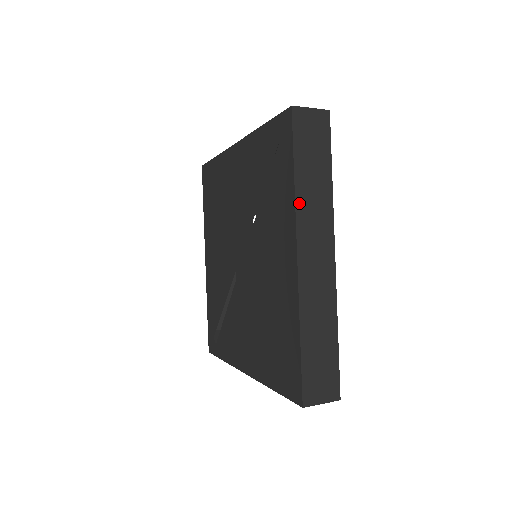
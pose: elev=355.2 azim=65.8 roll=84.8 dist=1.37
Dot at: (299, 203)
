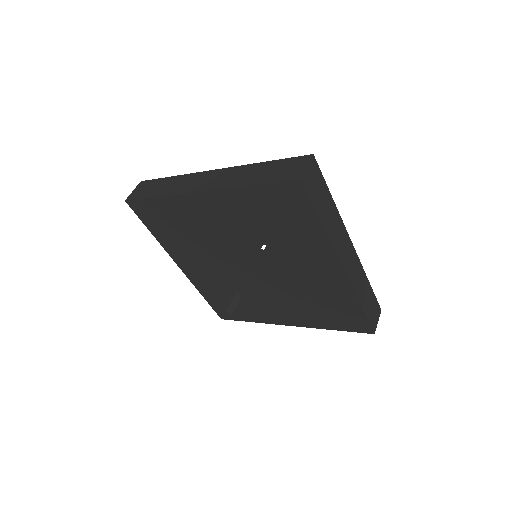
Dot at: (331, 238)
